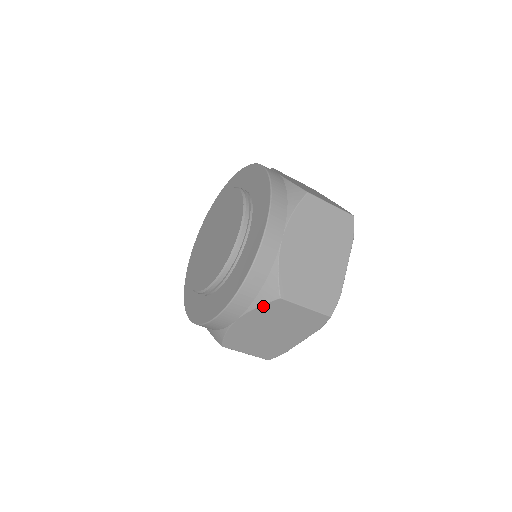
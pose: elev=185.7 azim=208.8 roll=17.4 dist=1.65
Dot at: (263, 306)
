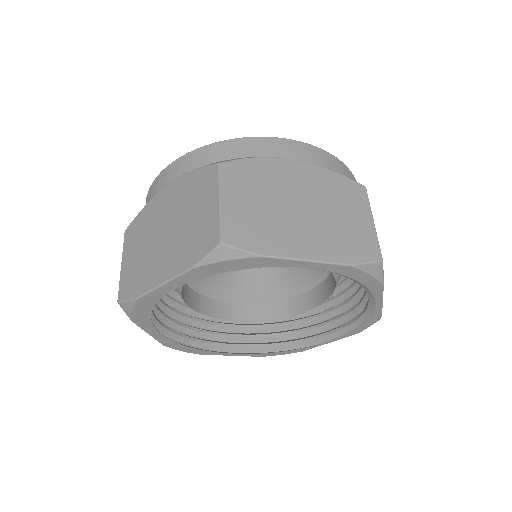
Dot at: (340, 176)
